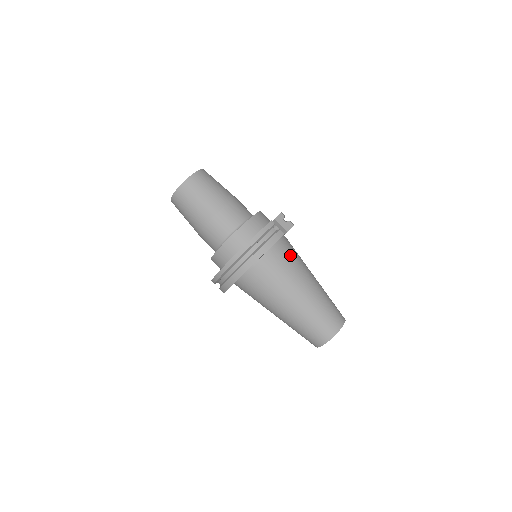
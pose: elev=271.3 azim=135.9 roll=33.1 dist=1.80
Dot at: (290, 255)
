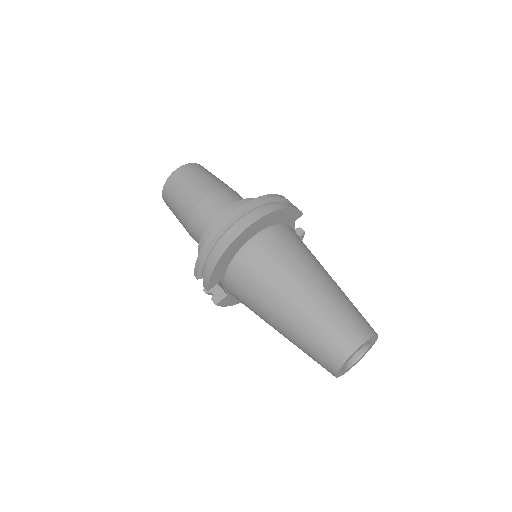
Dot at: occluded
